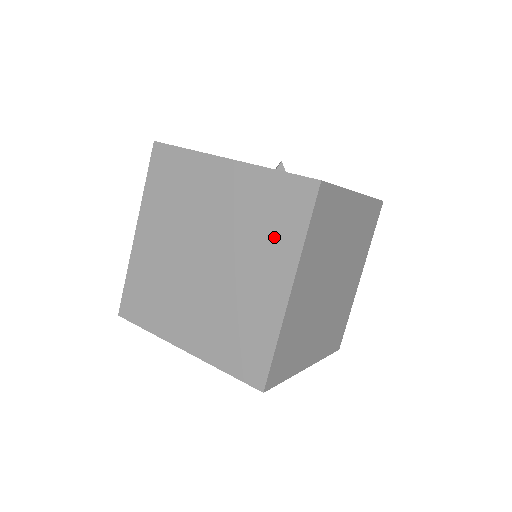
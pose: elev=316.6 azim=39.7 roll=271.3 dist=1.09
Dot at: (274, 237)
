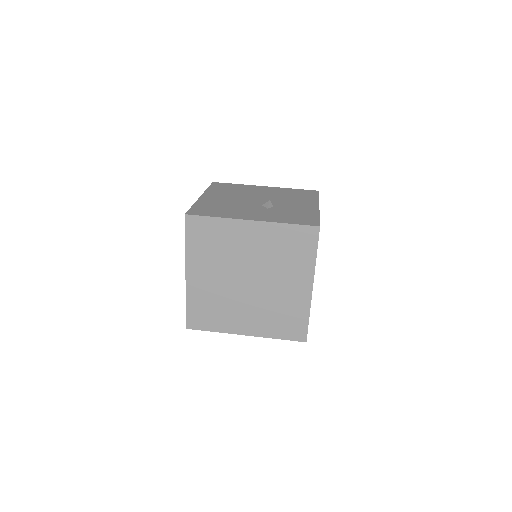
Dot at: (296, 261)
